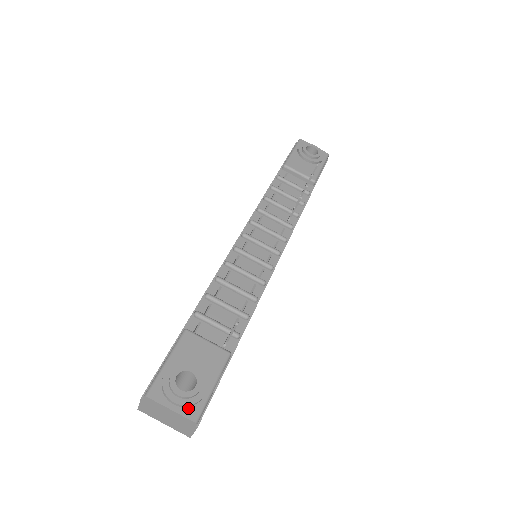
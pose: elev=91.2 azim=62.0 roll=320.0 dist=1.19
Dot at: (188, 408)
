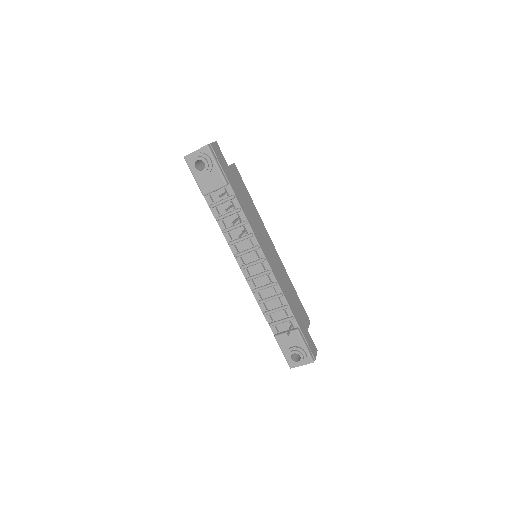
Dot at: (306, 361)
